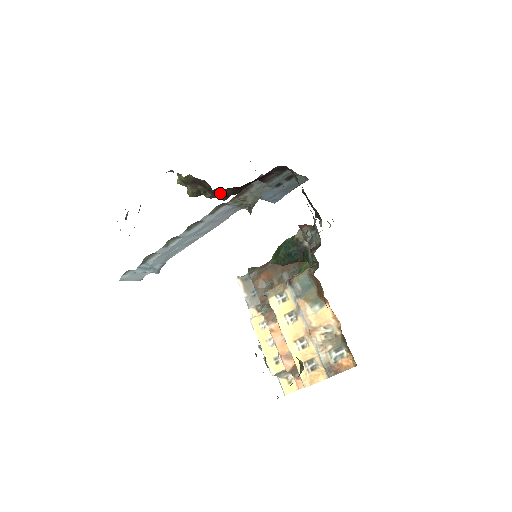
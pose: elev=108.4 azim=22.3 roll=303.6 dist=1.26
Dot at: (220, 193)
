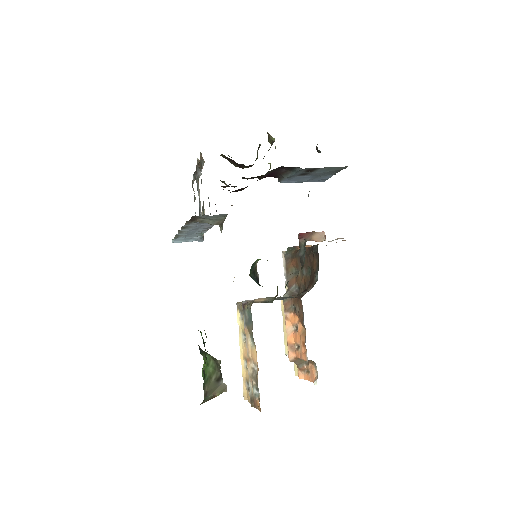
Dot at: occluded
